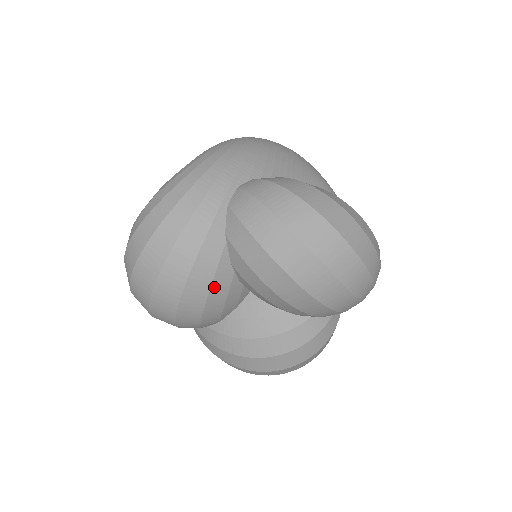
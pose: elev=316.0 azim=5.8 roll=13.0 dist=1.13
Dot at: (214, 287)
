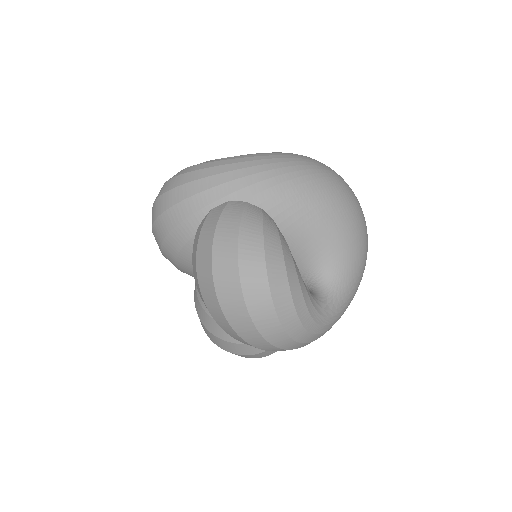
Dot at: (181, 256)
